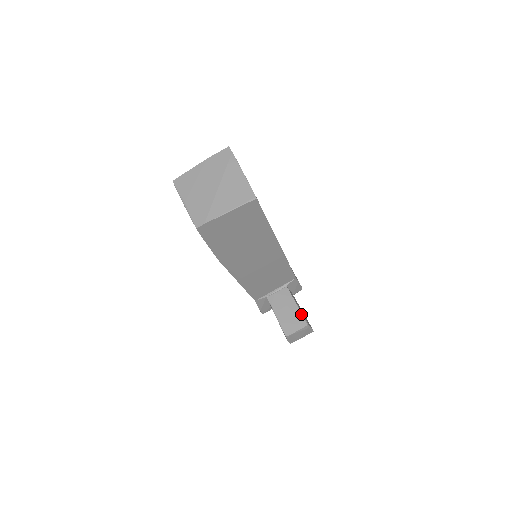
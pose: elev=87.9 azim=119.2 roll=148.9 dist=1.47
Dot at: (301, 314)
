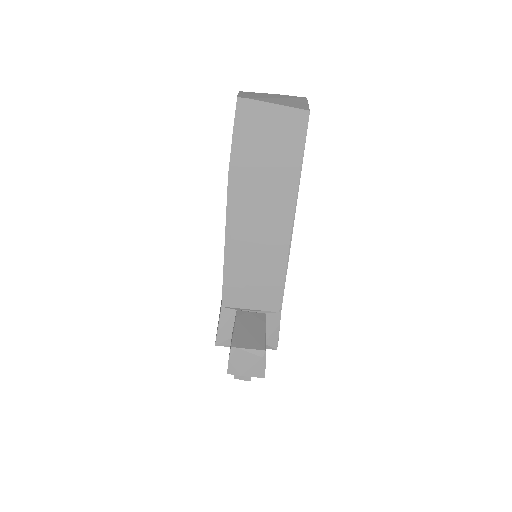
Dot at: (264, 338)
